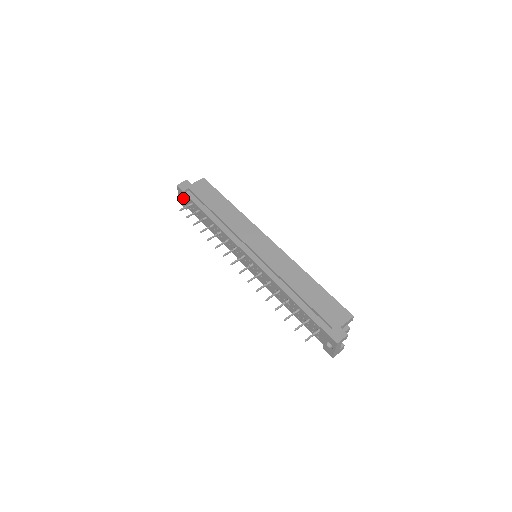
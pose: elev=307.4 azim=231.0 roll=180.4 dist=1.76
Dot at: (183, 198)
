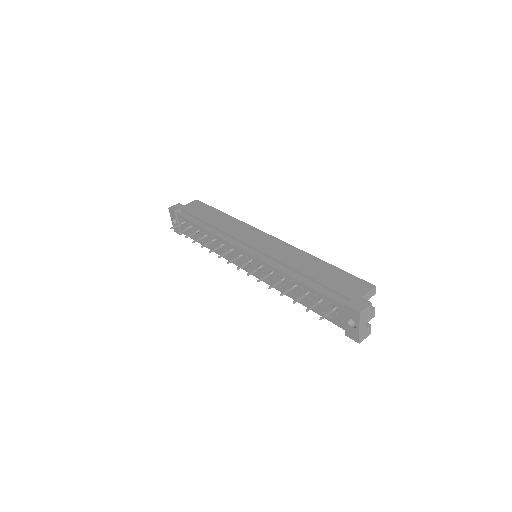
Dot at: (176, 221)
